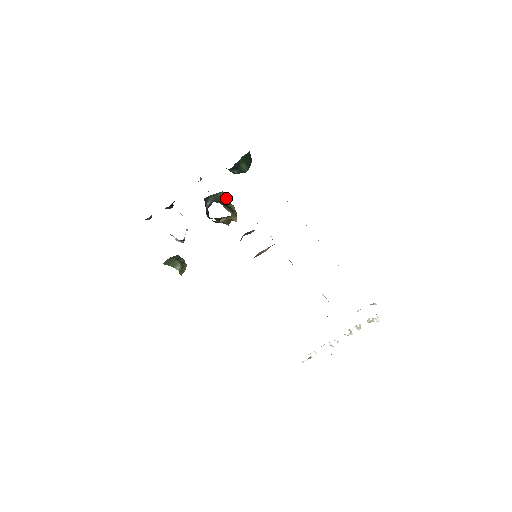
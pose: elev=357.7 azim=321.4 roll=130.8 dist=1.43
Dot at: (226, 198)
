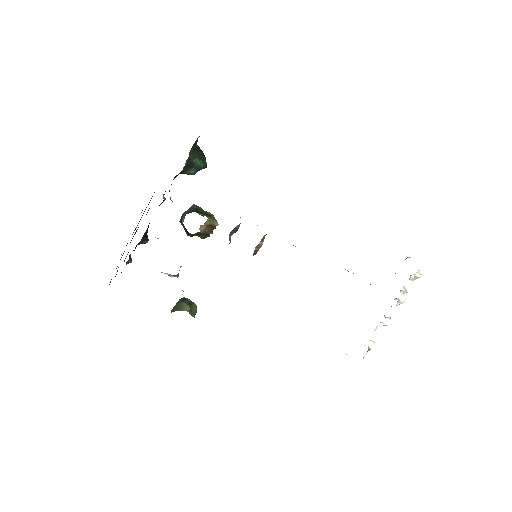
Dot at: occluded
